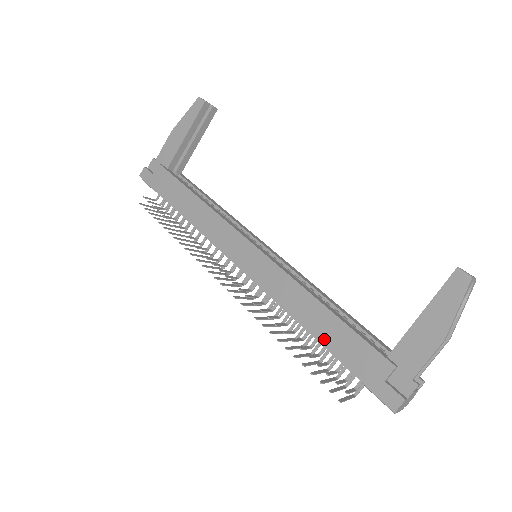
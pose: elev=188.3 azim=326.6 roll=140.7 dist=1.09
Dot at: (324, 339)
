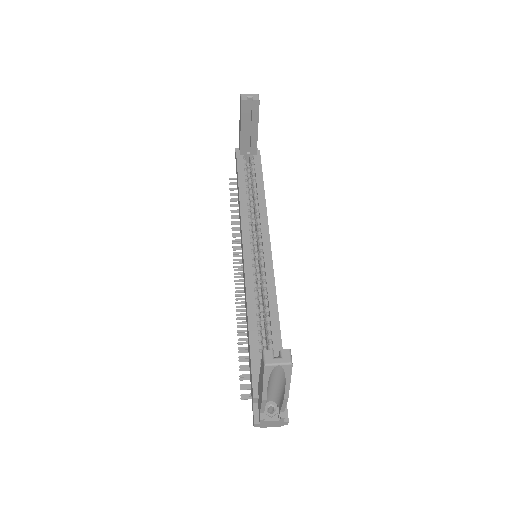
Dot at: (248, 349)
